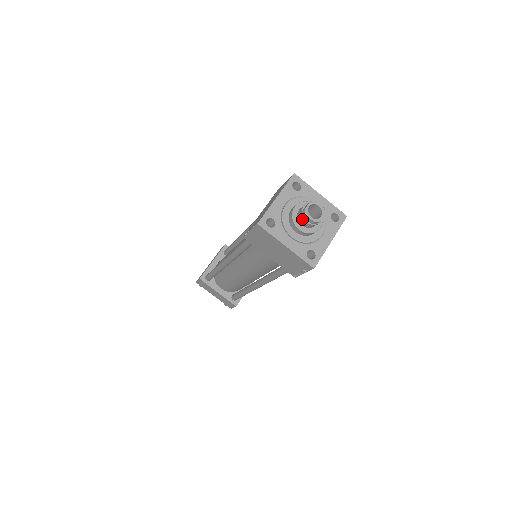
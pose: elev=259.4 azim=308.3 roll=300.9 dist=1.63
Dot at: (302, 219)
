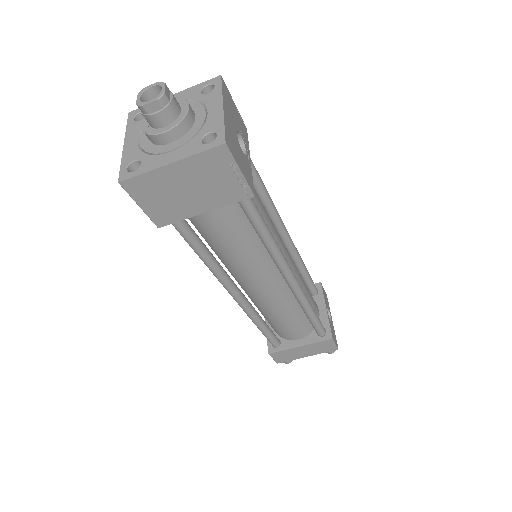
Dot at: (150, 118)
